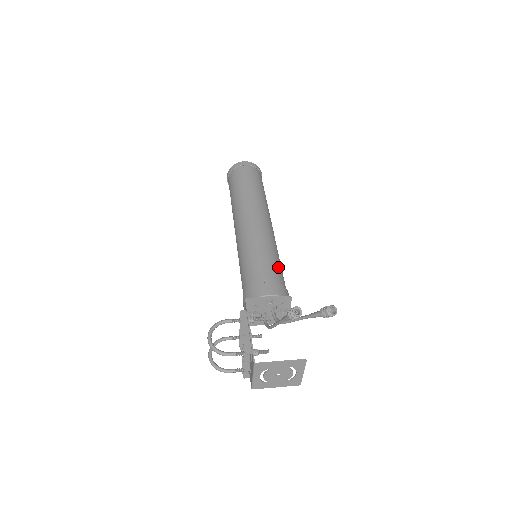
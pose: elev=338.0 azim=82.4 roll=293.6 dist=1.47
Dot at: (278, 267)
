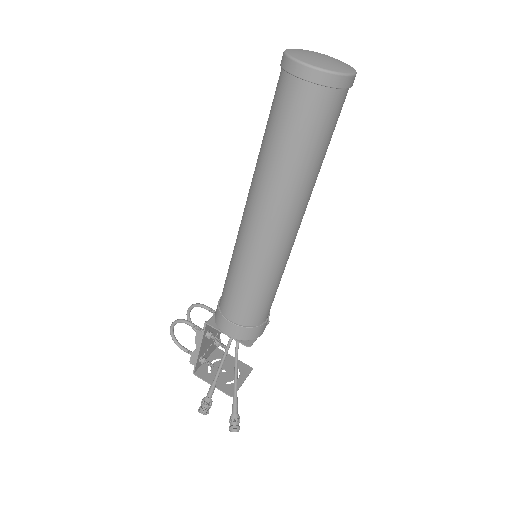
Dot at: (259, 303)
